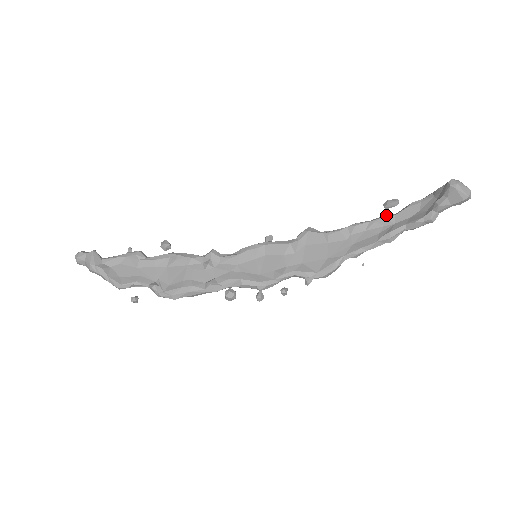
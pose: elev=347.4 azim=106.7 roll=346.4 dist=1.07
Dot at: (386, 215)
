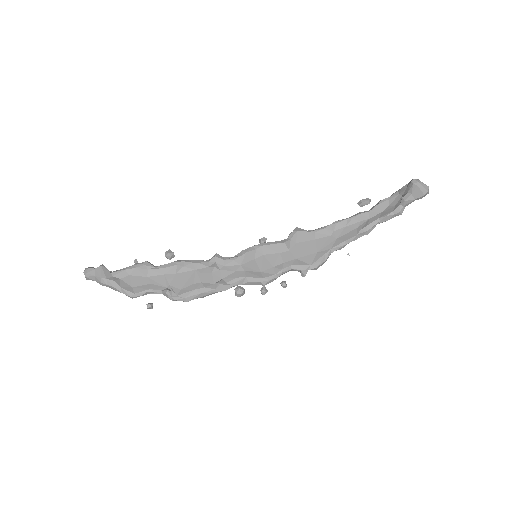
Dot at: (361, 212)
